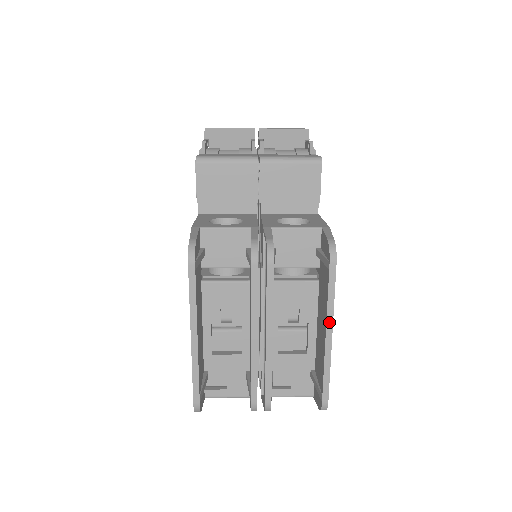
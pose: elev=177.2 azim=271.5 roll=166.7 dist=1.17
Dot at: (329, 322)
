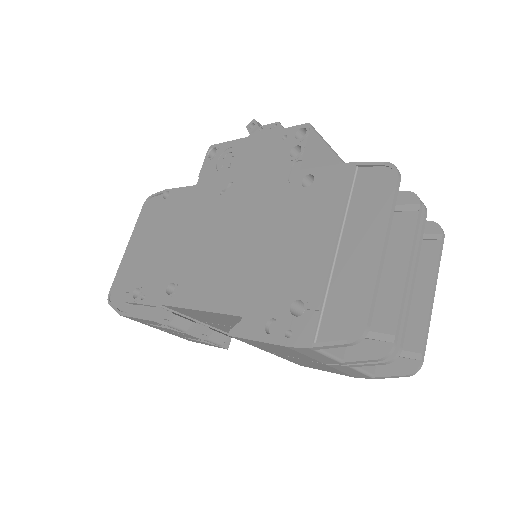
Dot at: (435, 283)
